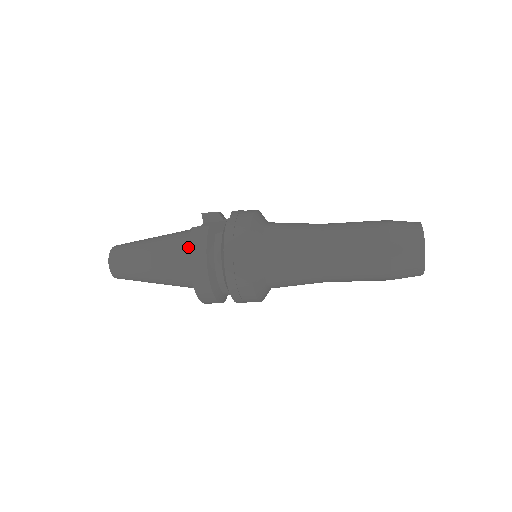
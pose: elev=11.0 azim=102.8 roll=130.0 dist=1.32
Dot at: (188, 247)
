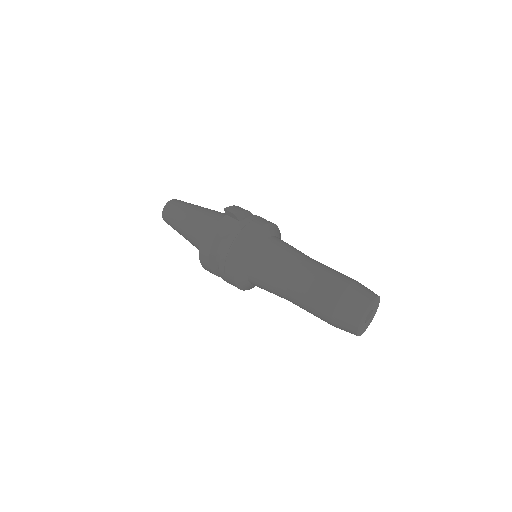
Dot at: occluded
